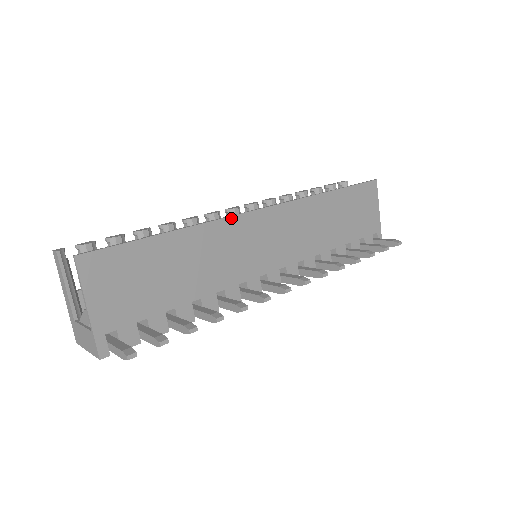
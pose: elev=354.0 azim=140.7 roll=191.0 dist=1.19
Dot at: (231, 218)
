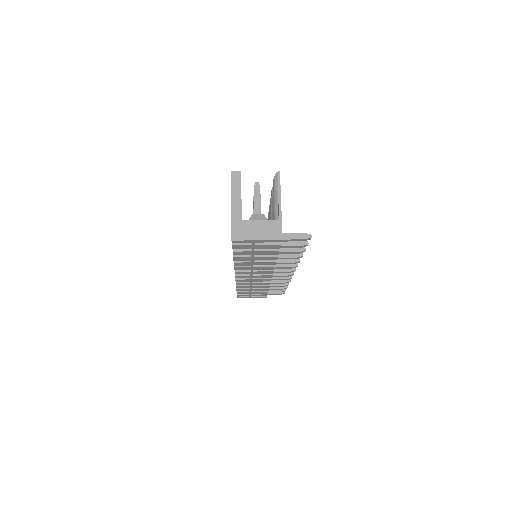
Dot at: occluded
